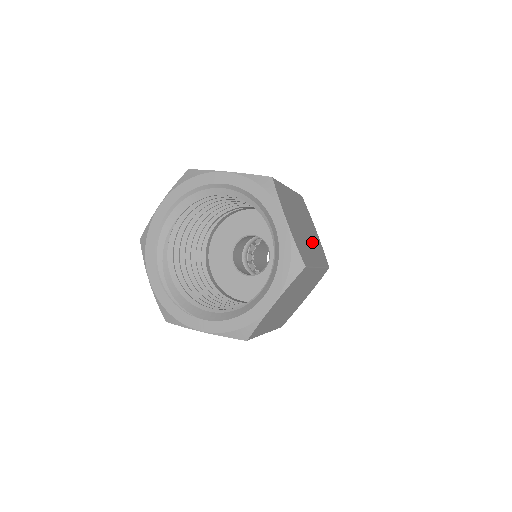
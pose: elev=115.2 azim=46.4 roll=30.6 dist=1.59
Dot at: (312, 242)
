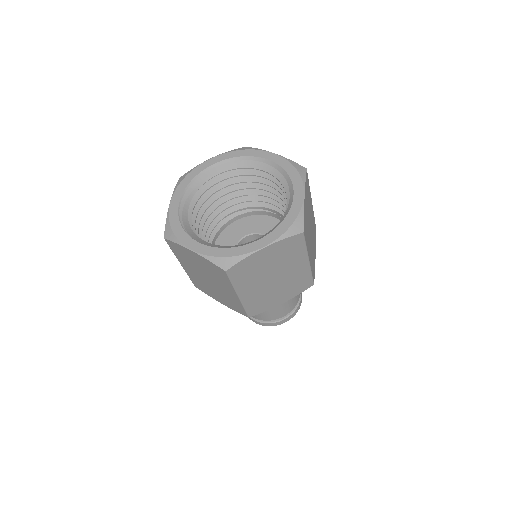
Dot at: (311, 247)
